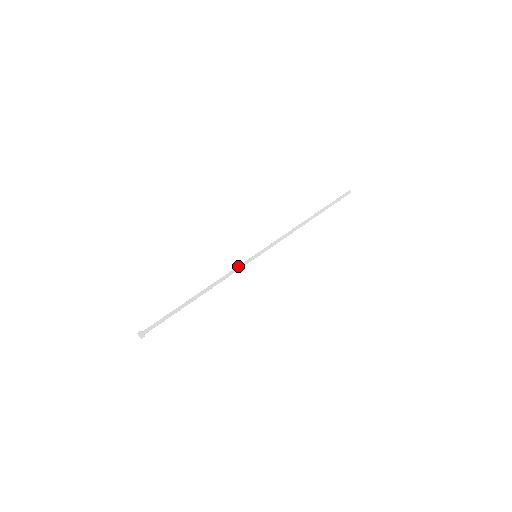
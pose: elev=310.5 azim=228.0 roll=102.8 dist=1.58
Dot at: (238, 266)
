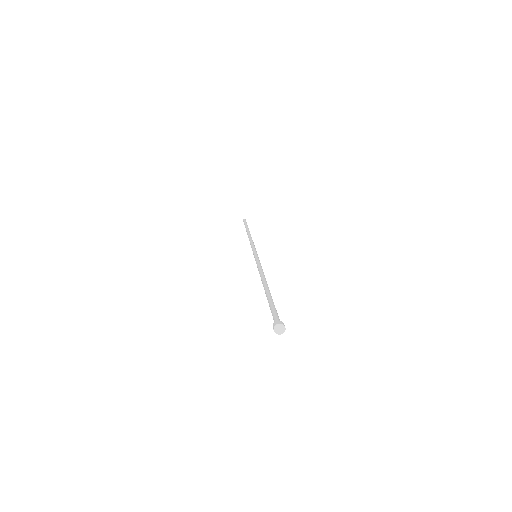
Dot at: (257, 263)
